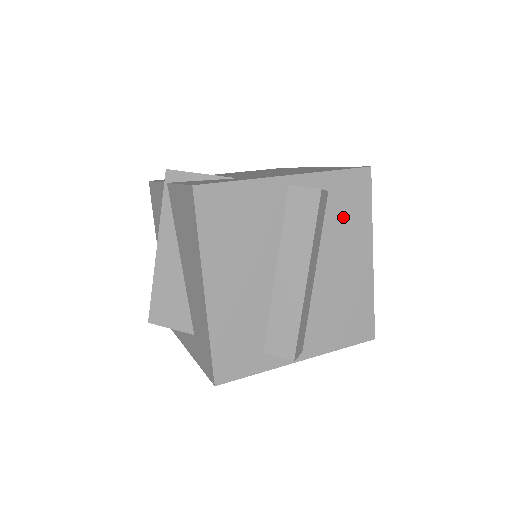
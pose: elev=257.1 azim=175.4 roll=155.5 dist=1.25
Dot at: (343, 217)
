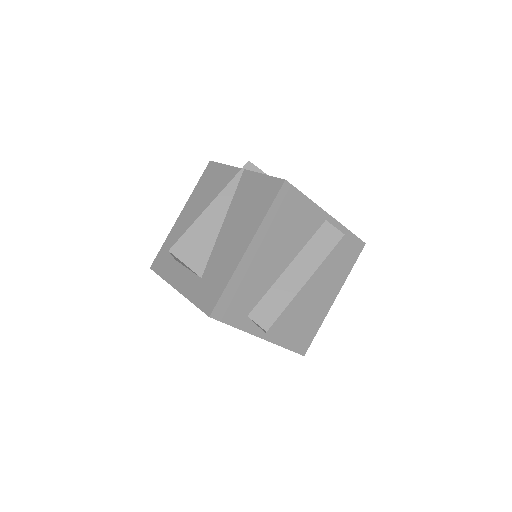
Dot at: (337, 262)
